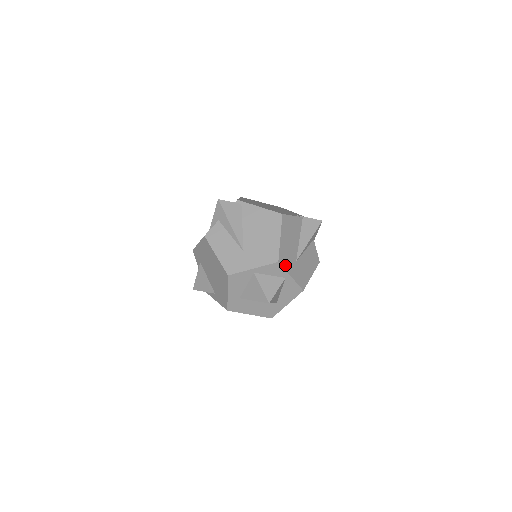
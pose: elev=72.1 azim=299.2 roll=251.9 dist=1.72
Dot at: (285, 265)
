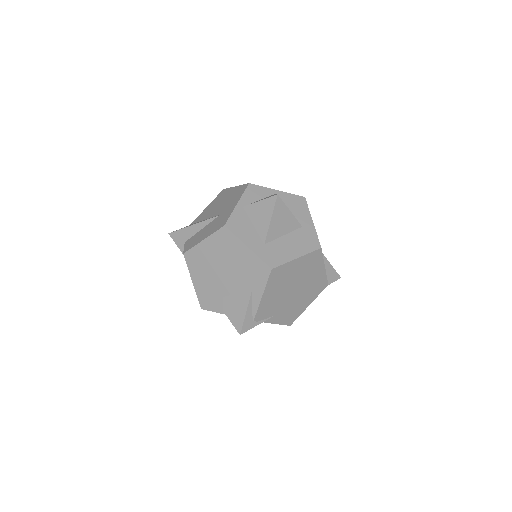
Dot at: (261, 187)
